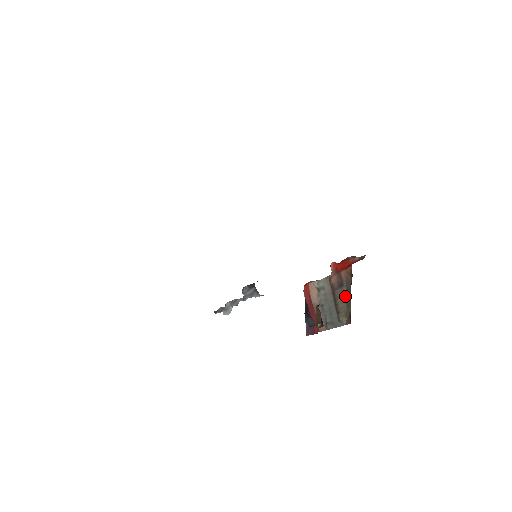
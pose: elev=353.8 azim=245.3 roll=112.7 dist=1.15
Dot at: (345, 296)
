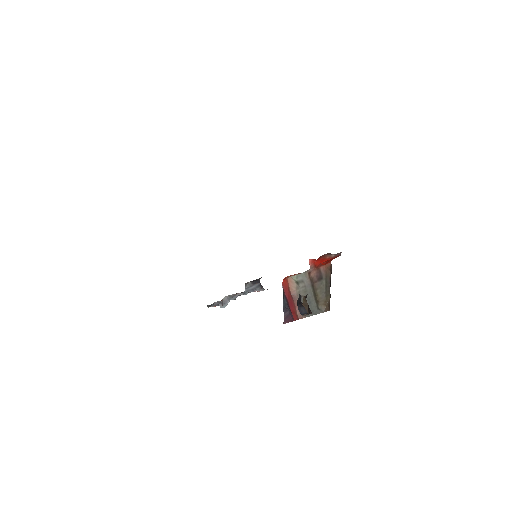
Dot at: (324, 288)
